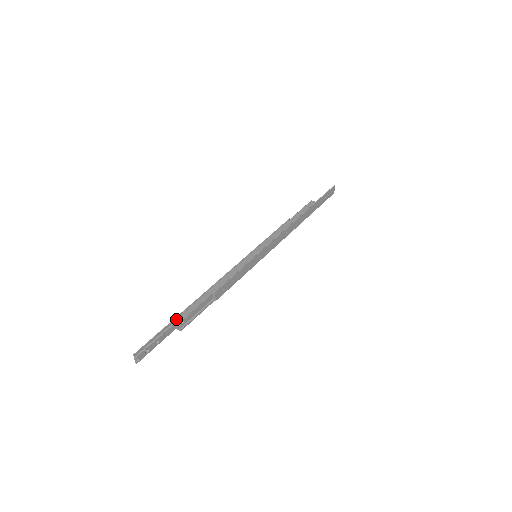
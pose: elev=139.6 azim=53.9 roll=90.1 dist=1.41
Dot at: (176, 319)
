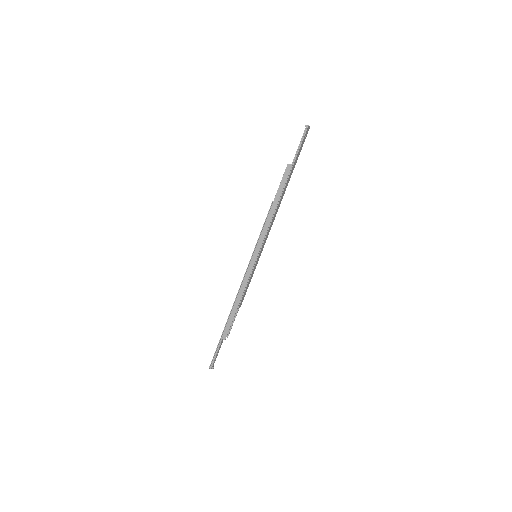
Dot at: (222, 338)
